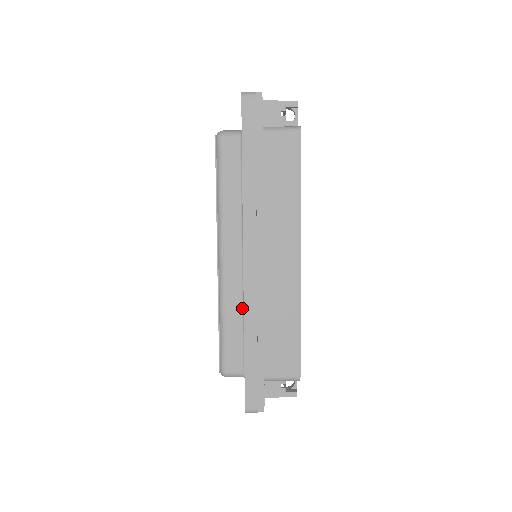
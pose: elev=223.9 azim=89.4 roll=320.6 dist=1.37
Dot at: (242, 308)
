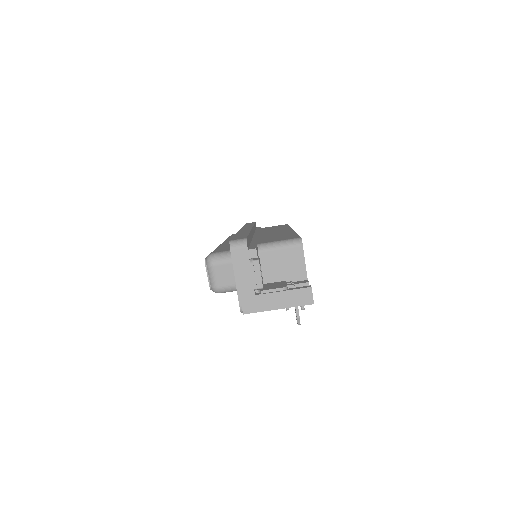
Dot at: occluded
